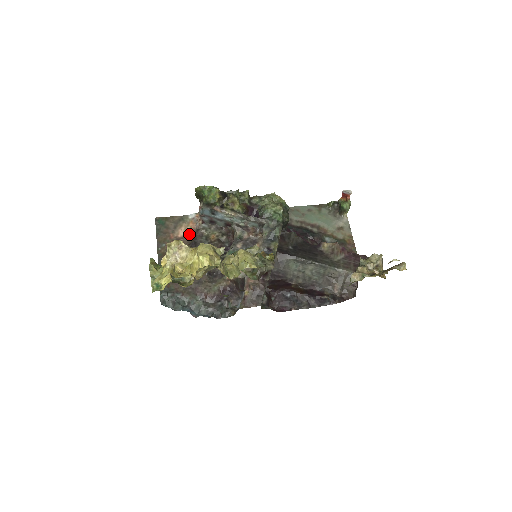
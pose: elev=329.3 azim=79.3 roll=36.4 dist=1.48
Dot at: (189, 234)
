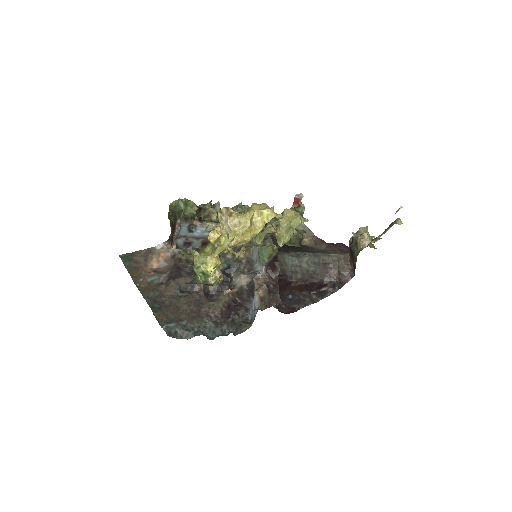
Dot at: (164, 263)
